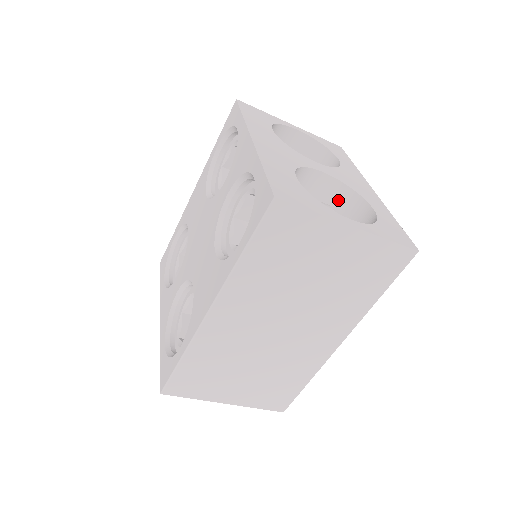
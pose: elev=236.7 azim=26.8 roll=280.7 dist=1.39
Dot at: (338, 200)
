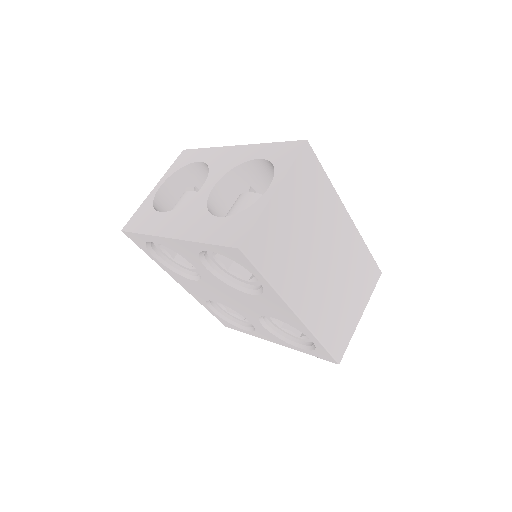
Dot at: (239, 181)
